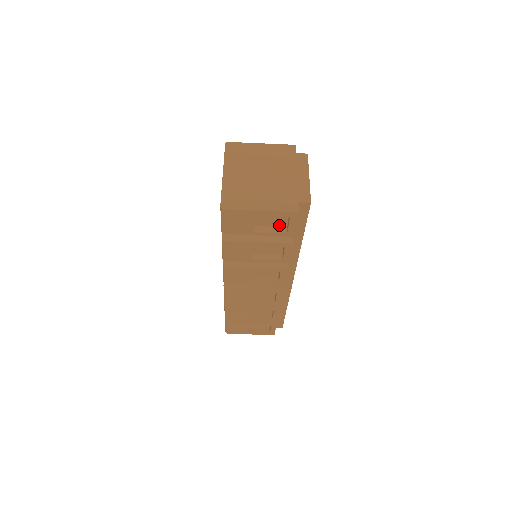
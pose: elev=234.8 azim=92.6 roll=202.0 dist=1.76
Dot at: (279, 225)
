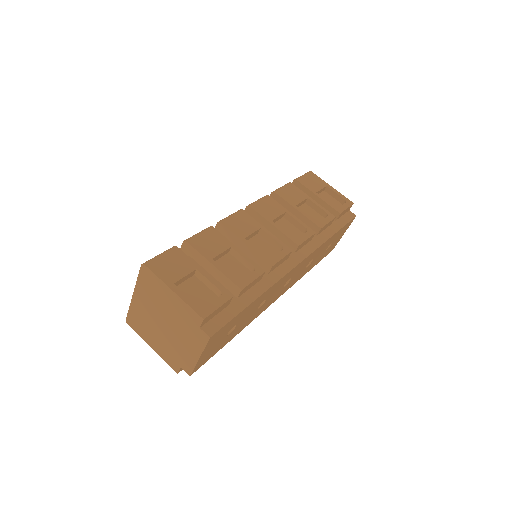
Dot at: occluded
